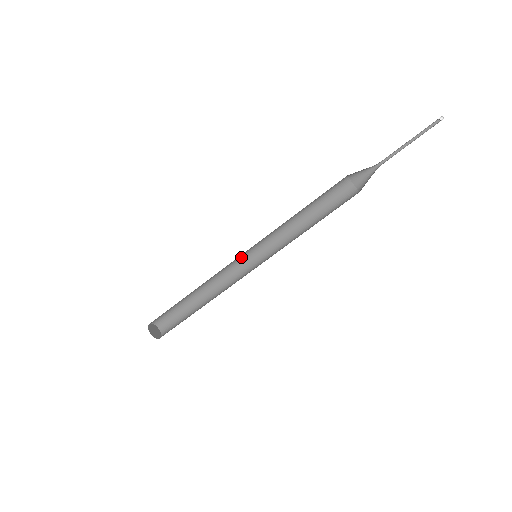
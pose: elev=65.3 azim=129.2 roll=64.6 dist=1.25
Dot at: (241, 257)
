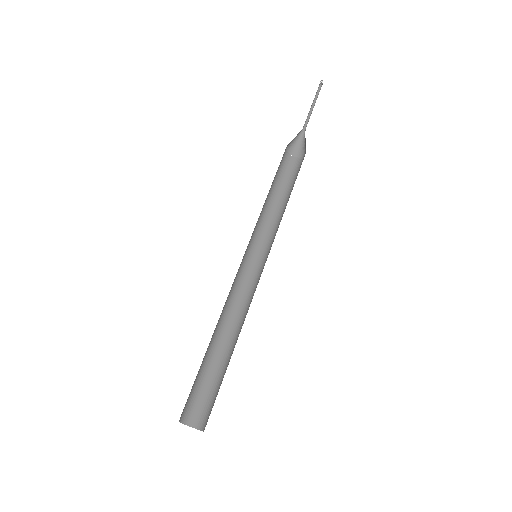
Dot at: (239, 268)
